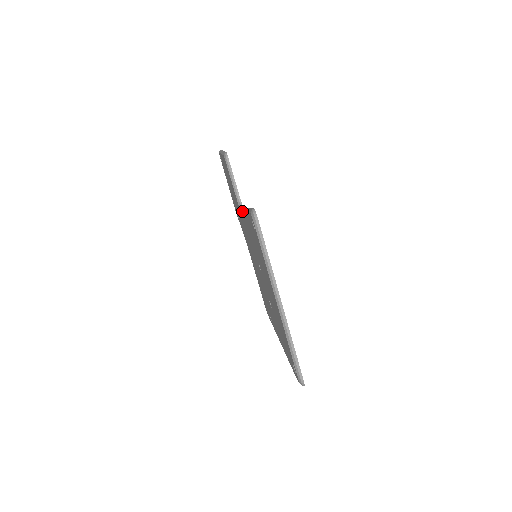
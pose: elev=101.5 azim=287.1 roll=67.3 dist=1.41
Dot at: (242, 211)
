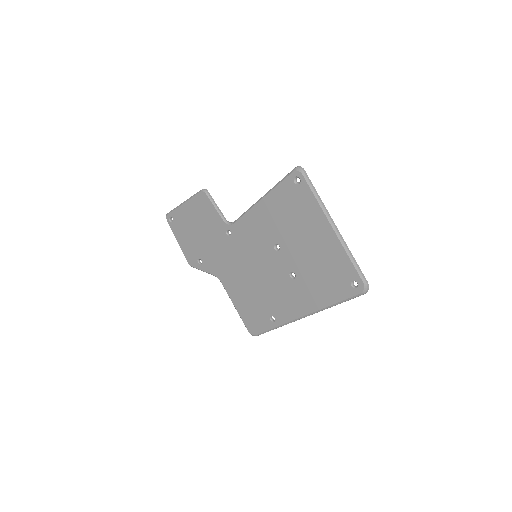
Dot at: (244, 214)
